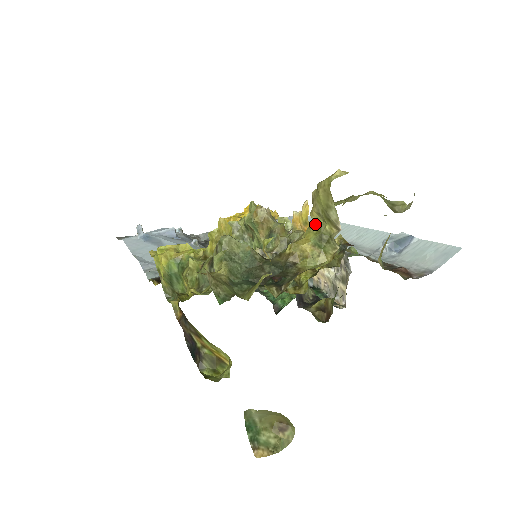
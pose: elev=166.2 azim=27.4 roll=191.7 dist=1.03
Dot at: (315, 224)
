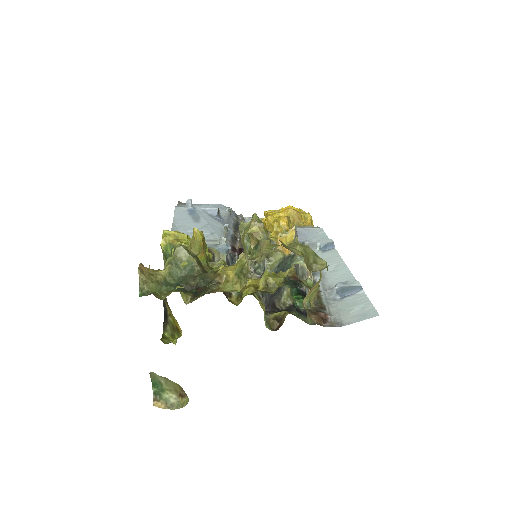
Dot at: (244, 258)
